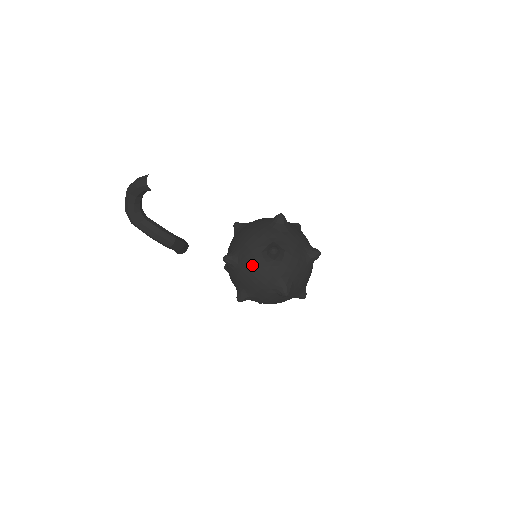
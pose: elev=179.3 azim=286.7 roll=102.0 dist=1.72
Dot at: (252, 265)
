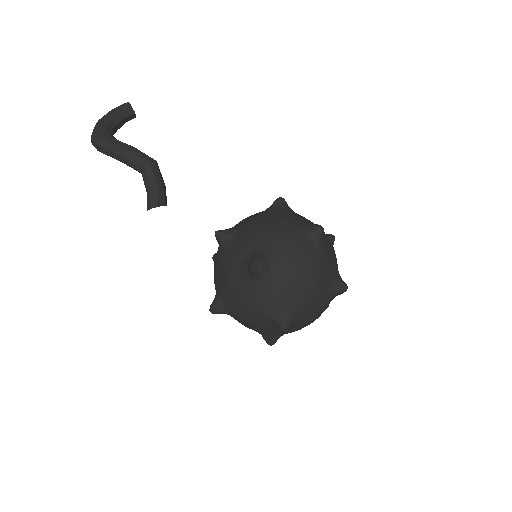
Dot at: (259, 217)
